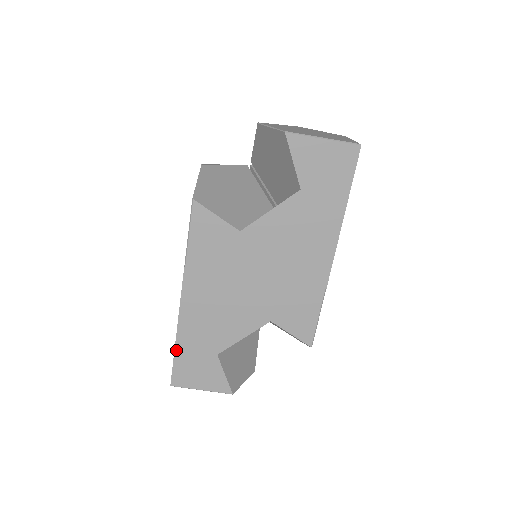
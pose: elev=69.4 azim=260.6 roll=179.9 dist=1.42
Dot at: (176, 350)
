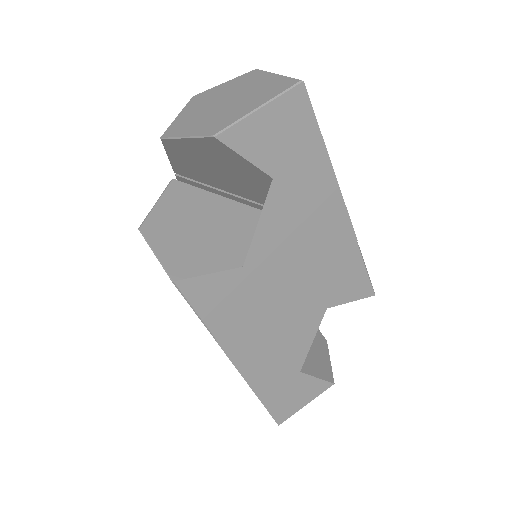
Dot at: (262, 401)
